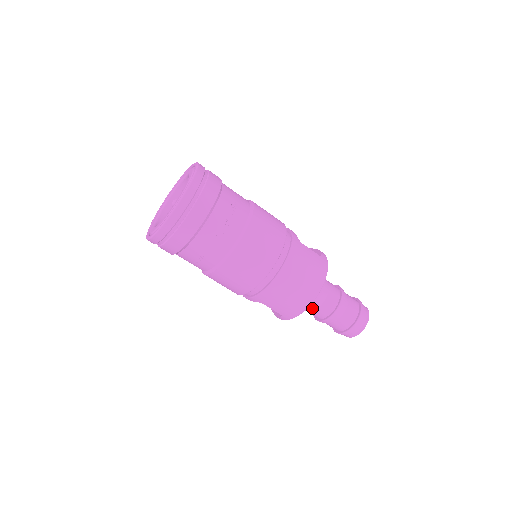
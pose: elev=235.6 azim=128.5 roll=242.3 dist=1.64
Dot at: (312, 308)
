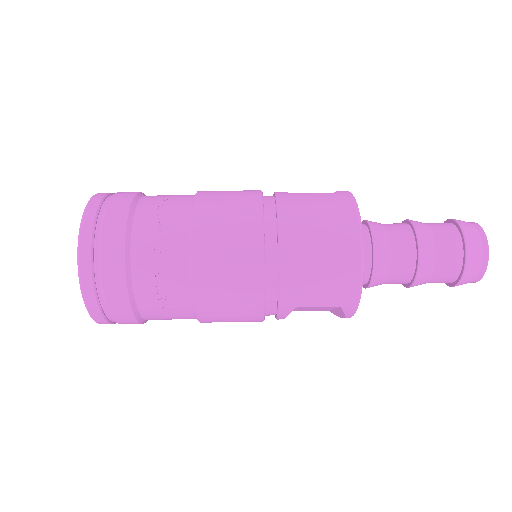
Dot at: (382, 270)
